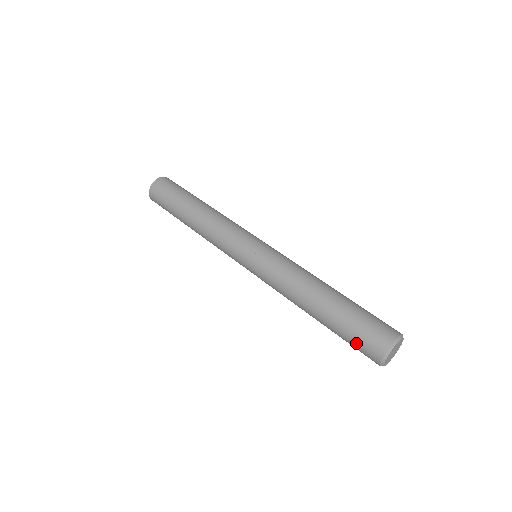
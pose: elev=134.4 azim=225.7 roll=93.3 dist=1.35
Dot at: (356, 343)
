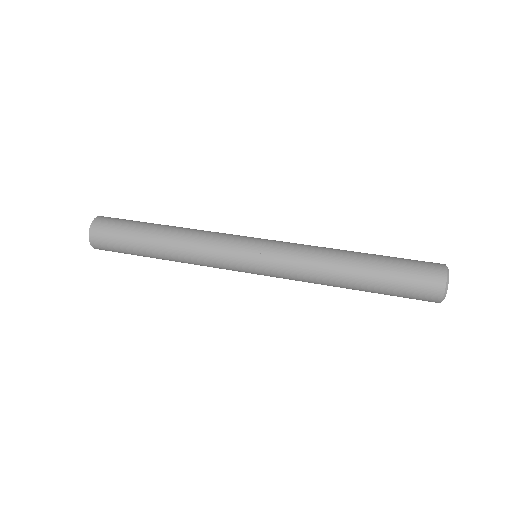
Dot at: (411, 291)
